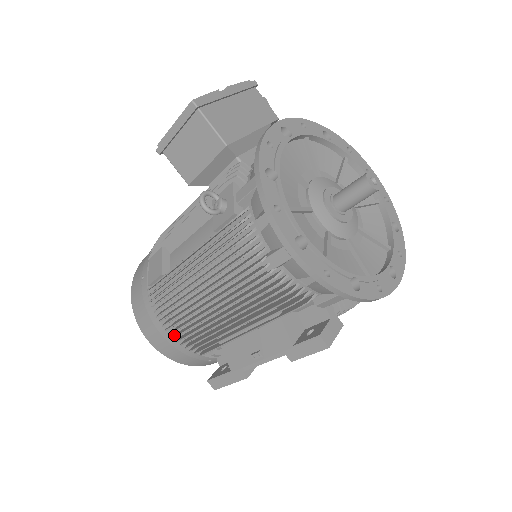
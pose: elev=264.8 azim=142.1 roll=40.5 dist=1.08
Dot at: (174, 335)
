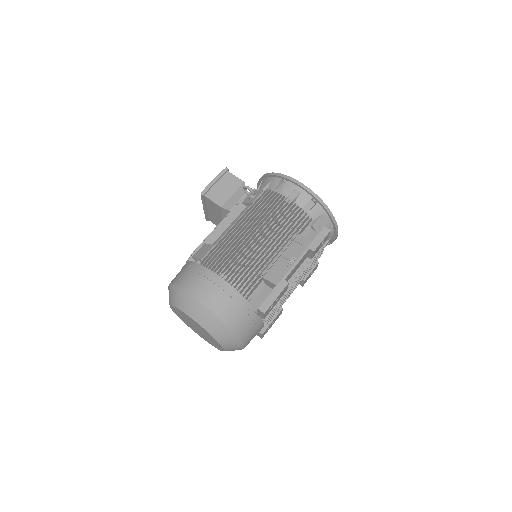
Dot at: (227, 281)
